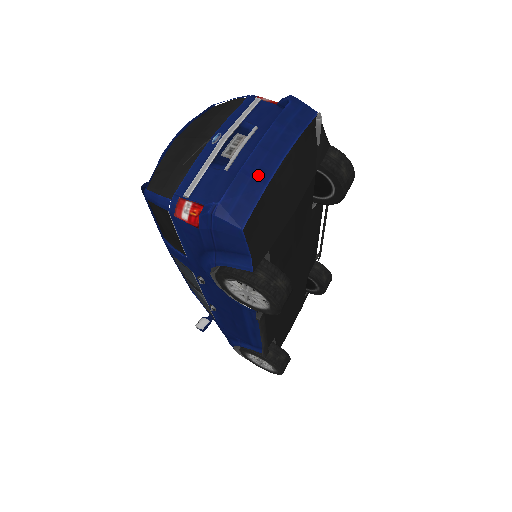
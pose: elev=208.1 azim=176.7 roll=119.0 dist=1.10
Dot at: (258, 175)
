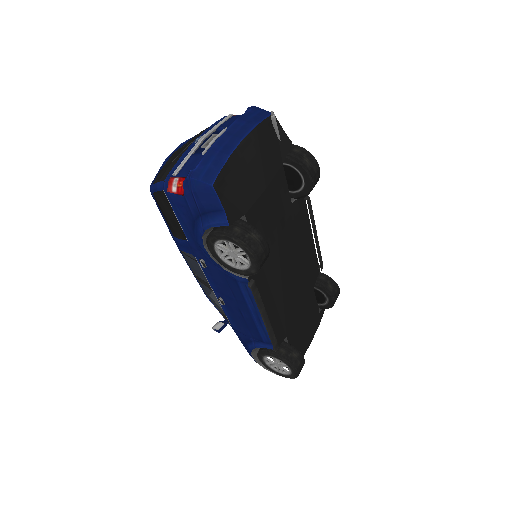
Dot at: (224, 150)
